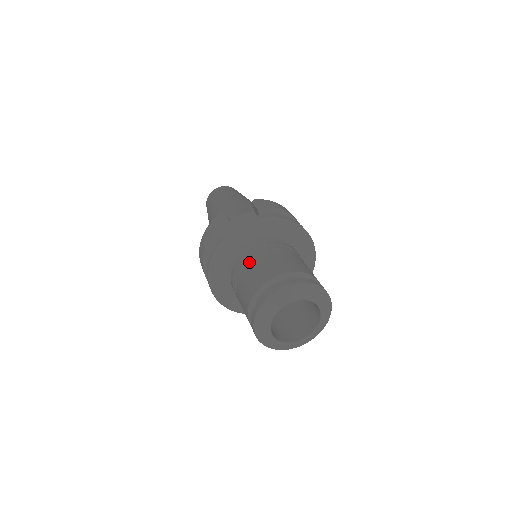
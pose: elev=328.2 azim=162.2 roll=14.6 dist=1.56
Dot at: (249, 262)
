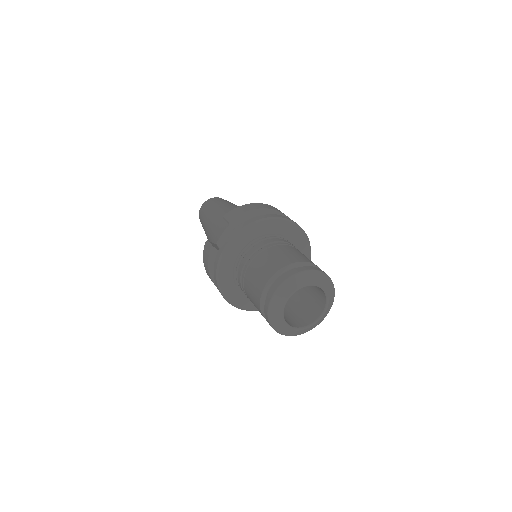
Dot at: (245, 277)
